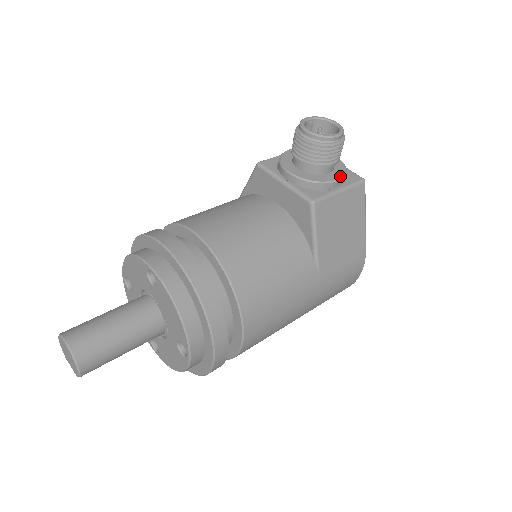
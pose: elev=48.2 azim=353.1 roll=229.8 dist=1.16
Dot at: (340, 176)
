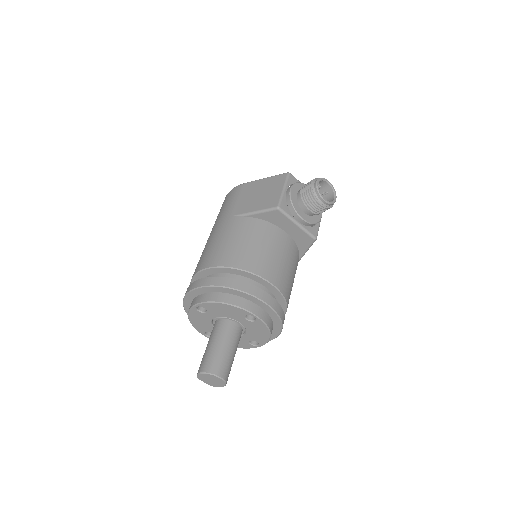
Dot at: occluded
